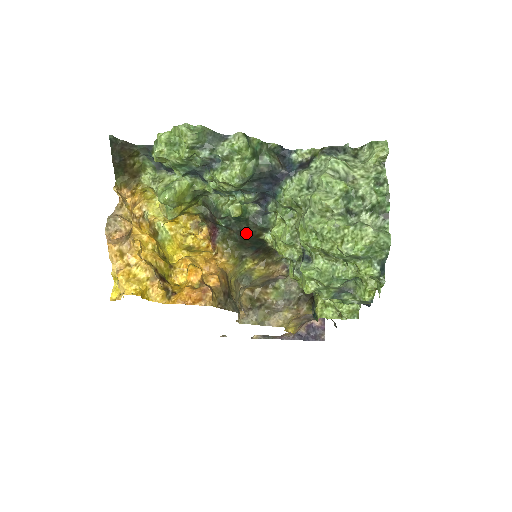
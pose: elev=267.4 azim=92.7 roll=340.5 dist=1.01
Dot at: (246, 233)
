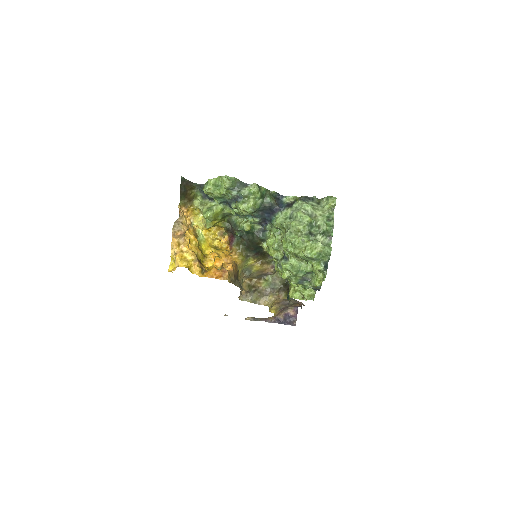
Dot at: (252, 241)
